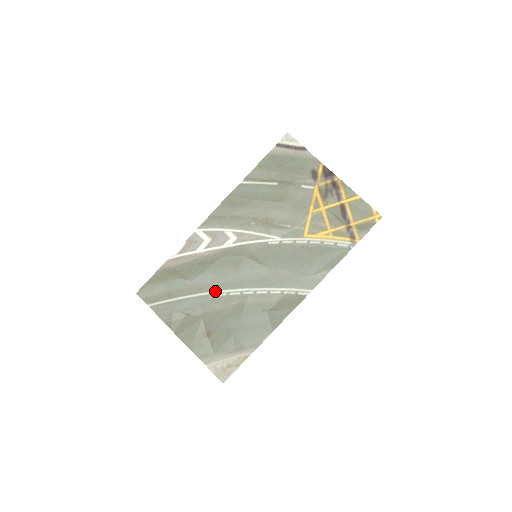
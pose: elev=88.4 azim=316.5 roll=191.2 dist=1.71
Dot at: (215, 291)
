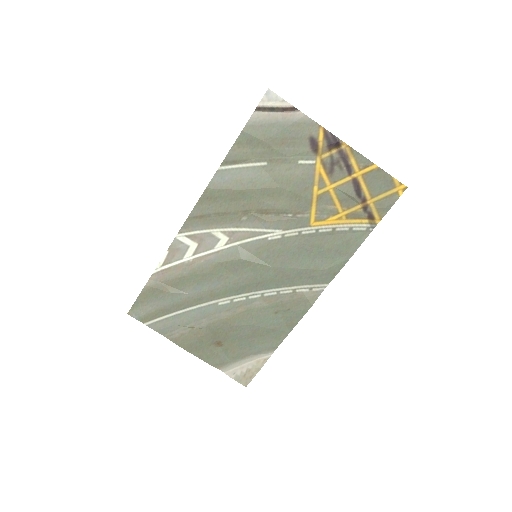
Dot at: (216, 300)
